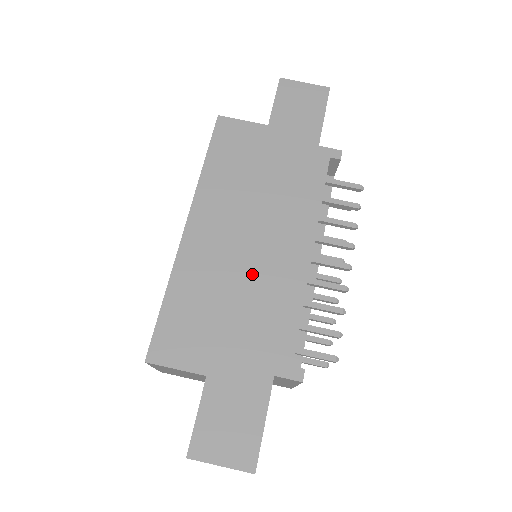
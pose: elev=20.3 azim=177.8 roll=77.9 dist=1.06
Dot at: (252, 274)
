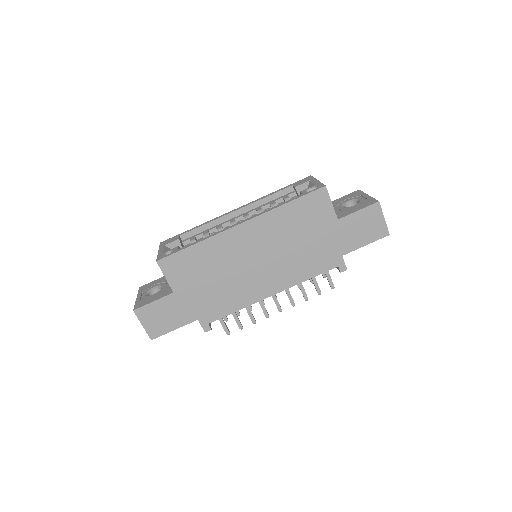
Dot at: (239, 276)
